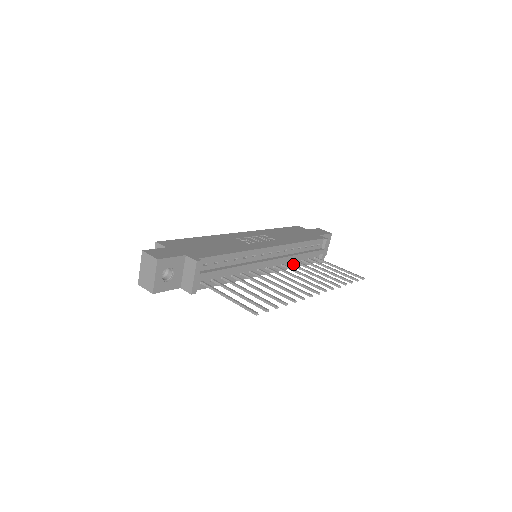
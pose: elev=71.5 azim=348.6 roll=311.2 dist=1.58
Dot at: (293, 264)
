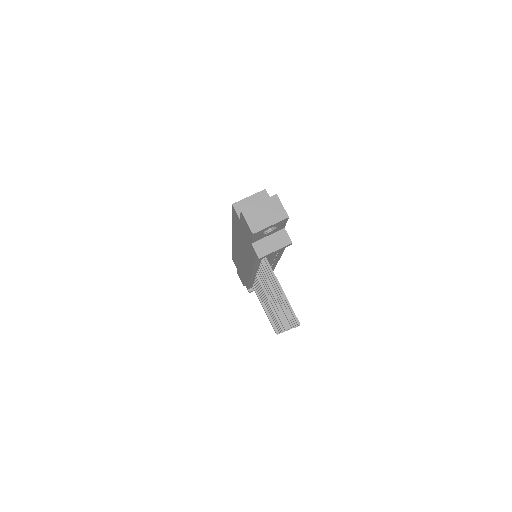
Dot at: occluded
